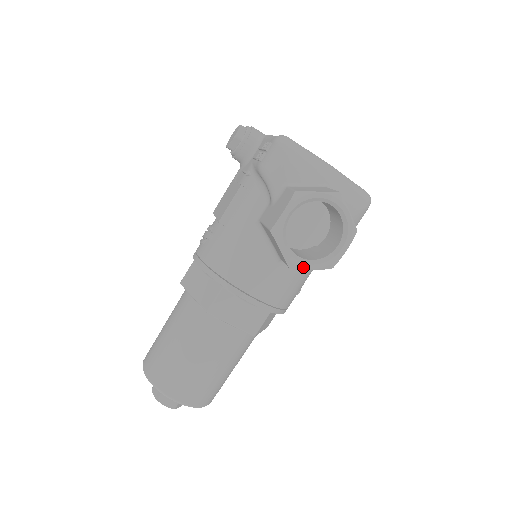
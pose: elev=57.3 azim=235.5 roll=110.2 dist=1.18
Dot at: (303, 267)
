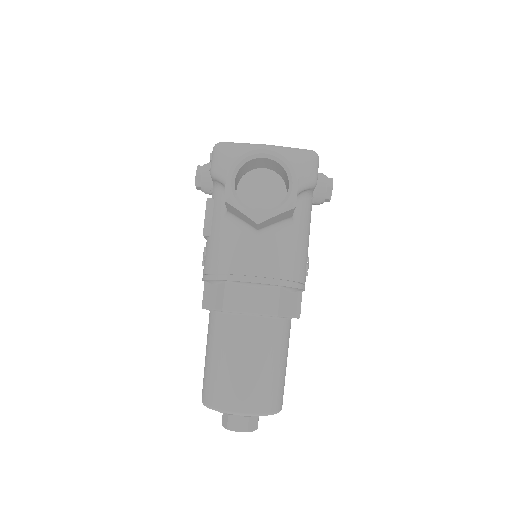
Dot at: (267, 216)
